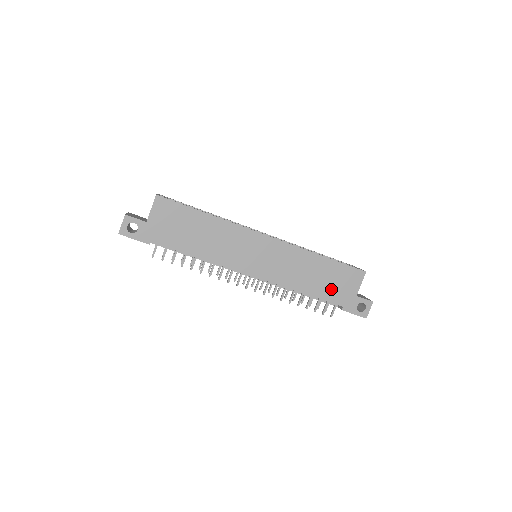
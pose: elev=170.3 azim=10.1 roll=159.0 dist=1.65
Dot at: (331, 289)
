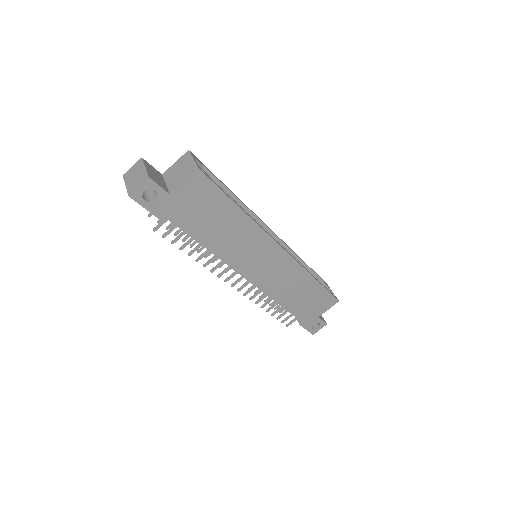
Dot at: (303, 307)
